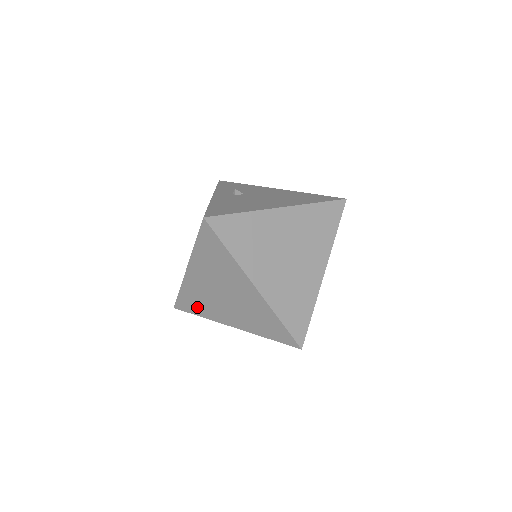
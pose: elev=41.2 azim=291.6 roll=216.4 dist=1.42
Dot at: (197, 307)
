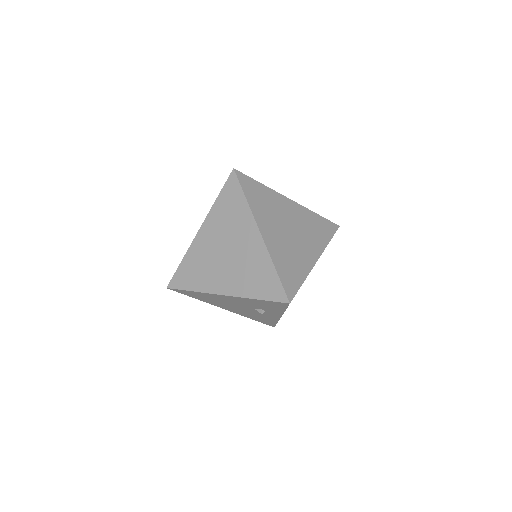
Dot at: (193, 278)
